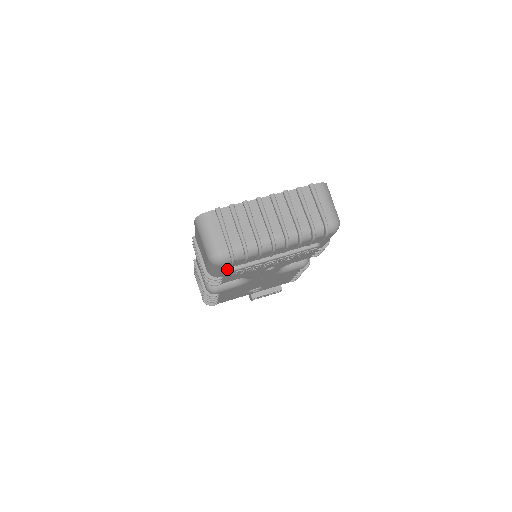
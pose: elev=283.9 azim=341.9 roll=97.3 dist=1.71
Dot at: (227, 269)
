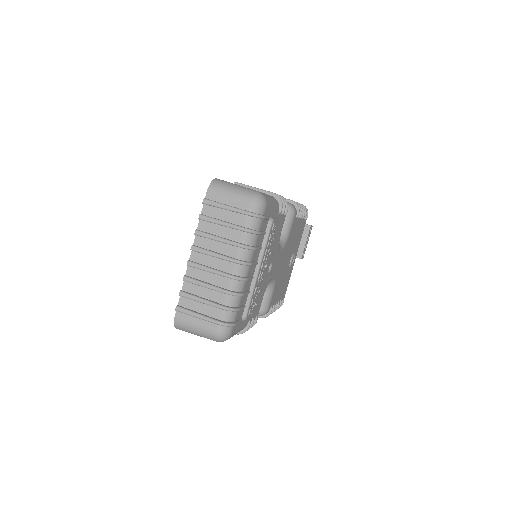
Dot at: (241, 322)
